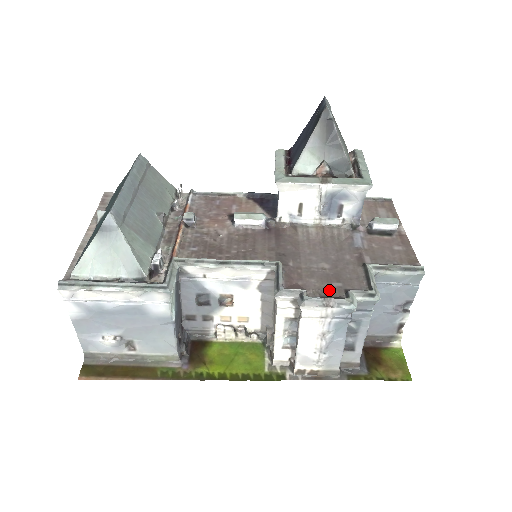
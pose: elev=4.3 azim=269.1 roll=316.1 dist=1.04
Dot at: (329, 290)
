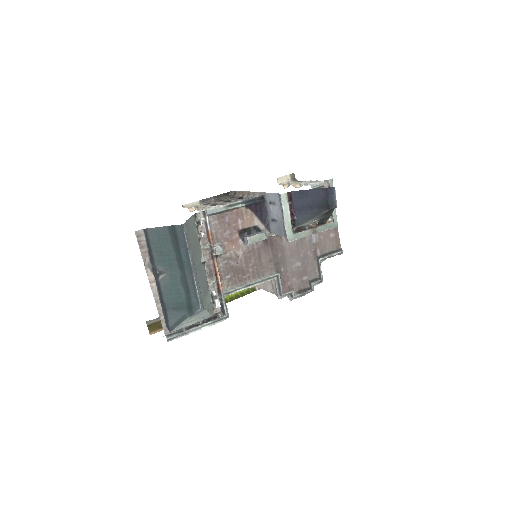
Dot at: (302, 284)
